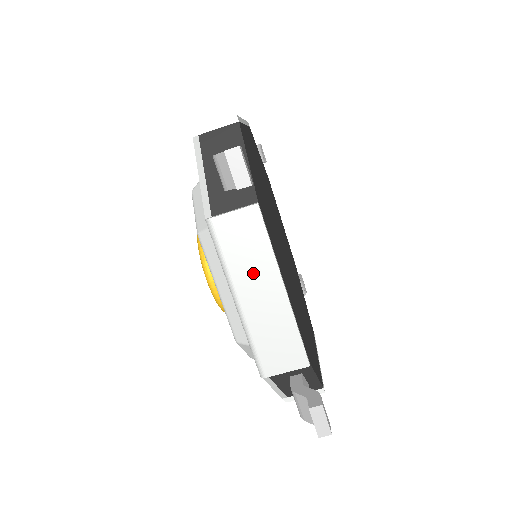
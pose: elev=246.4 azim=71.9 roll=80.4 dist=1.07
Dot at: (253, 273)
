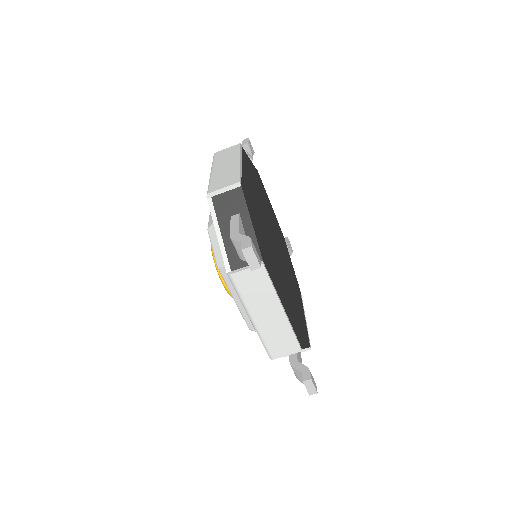
Dot at: (262, 303)
